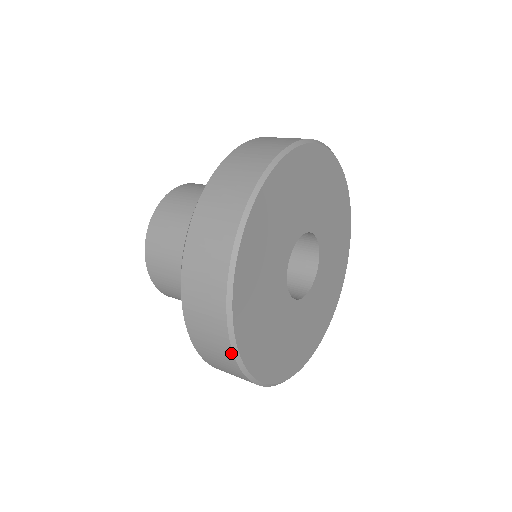
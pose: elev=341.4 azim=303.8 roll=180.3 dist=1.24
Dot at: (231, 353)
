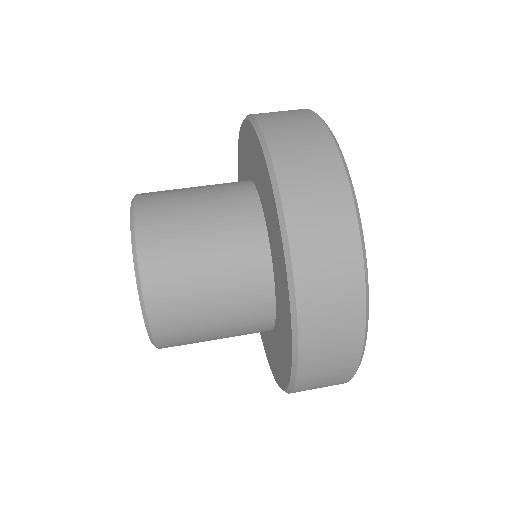
Dot at: occluded
